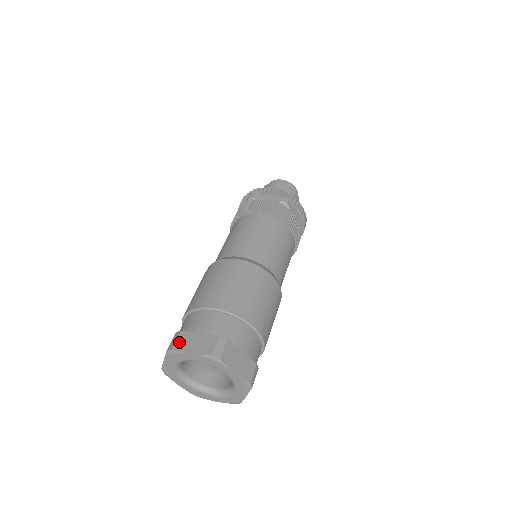
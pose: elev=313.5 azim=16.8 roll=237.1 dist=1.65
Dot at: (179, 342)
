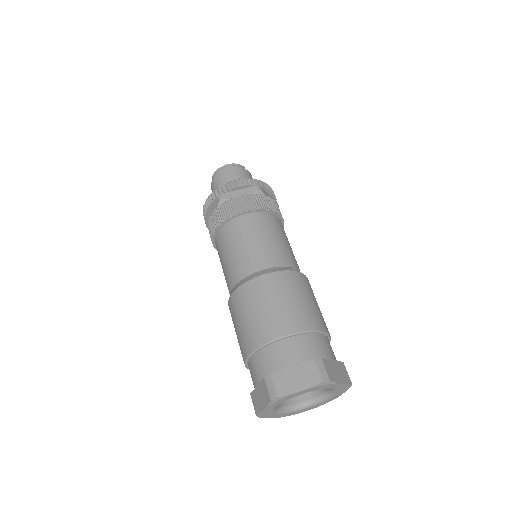
Dot at: (255, 405)
